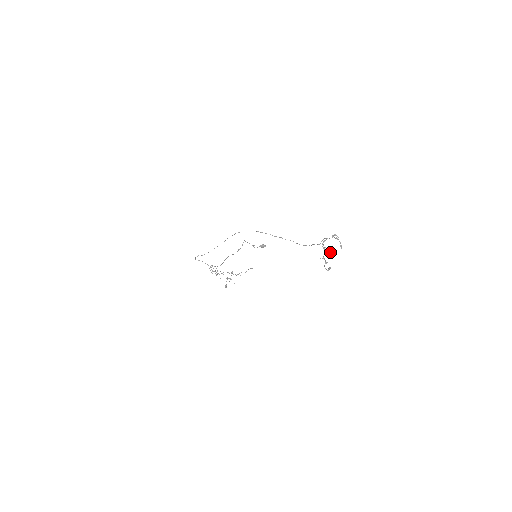
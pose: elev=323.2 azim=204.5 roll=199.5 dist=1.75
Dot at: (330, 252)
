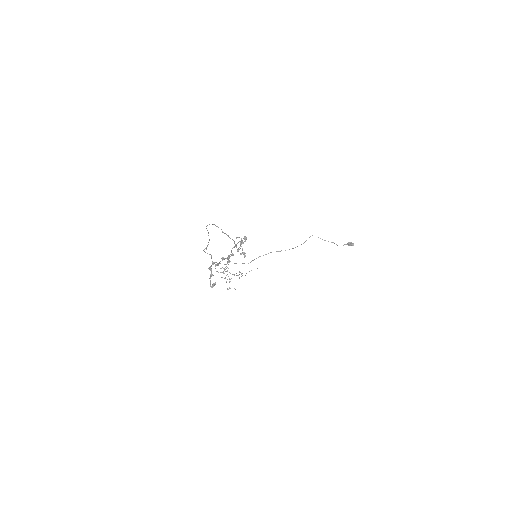
Dot at: (227, 261)
